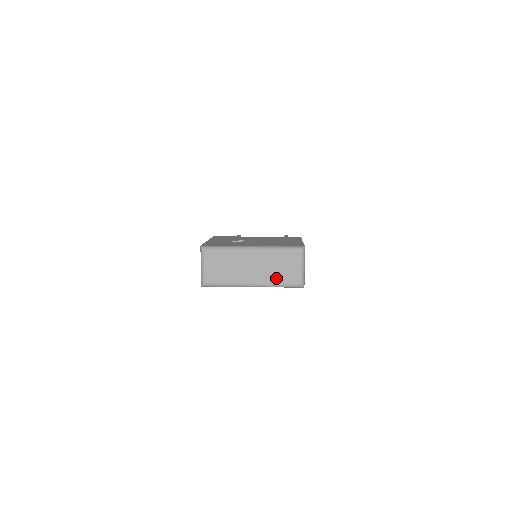
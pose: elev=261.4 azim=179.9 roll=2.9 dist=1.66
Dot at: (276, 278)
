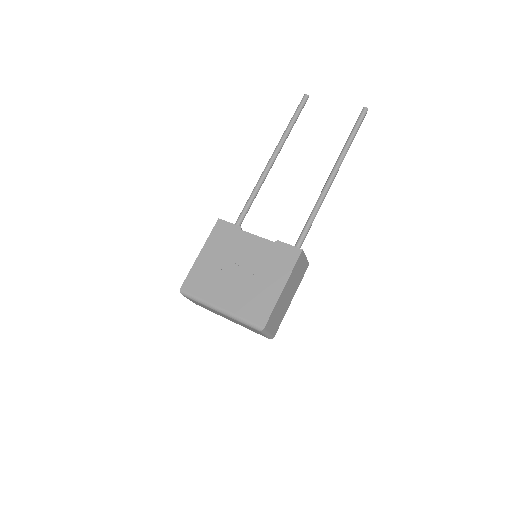
Dot at: (247, 328)
